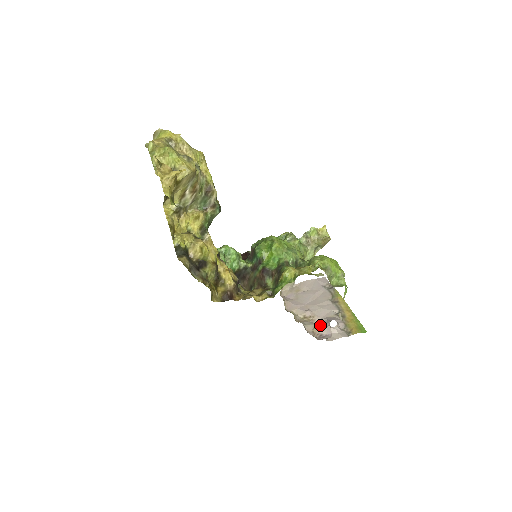
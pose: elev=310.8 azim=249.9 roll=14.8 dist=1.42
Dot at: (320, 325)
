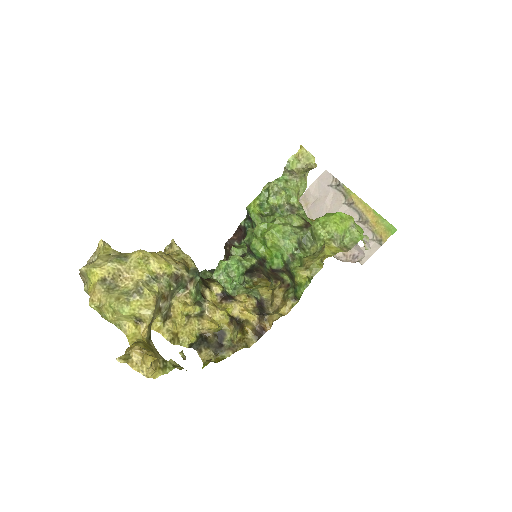
Dot at: occluded
